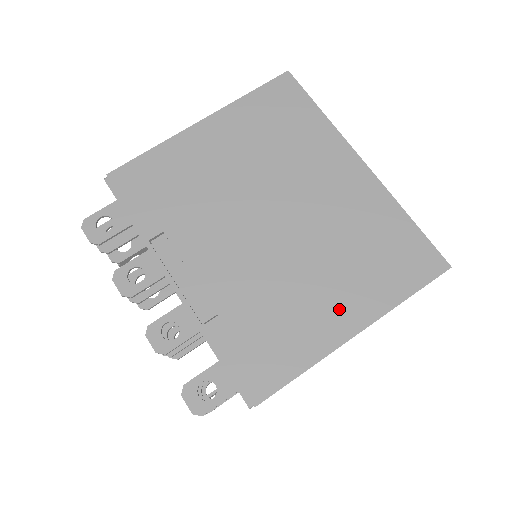
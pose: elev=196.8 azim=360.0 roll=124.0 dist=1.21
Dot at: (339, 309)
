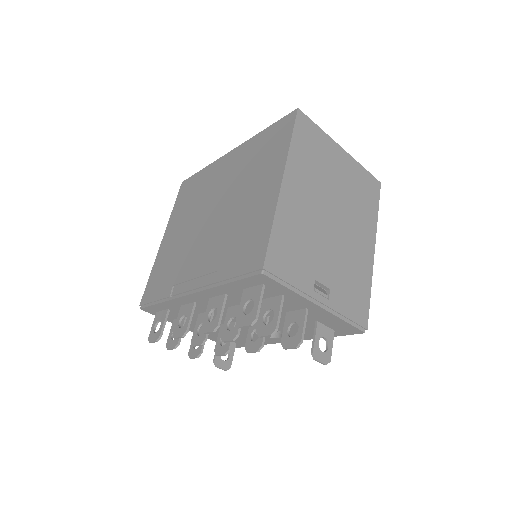
Dot at: (265, 188)
